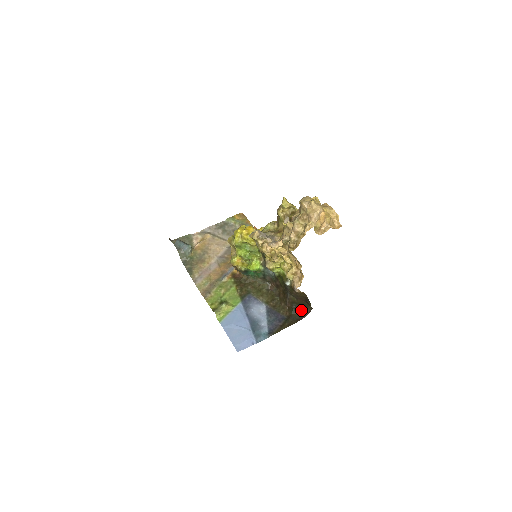
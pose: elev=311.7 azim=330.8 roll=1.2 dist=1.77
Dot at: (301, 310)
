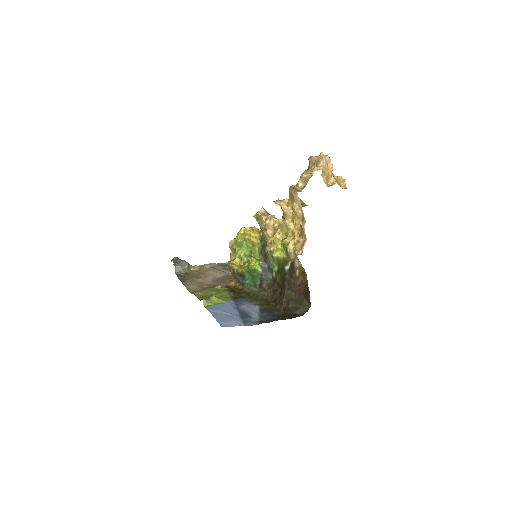
Dot at: (298, 309)
